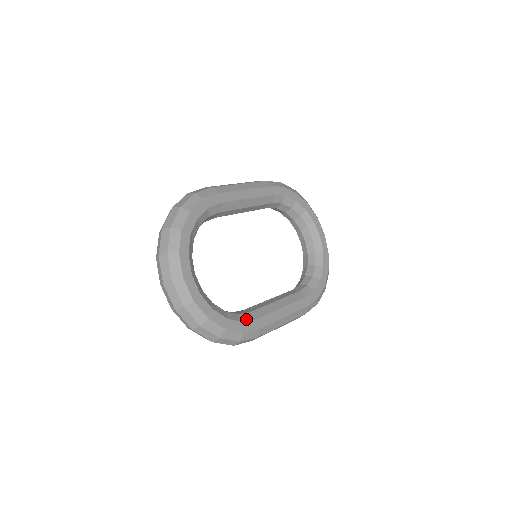
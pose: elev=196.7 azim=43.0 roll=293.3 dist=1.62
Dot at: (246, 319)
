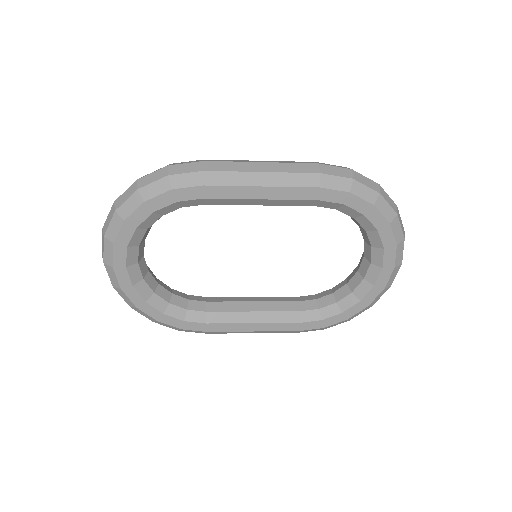
Dot at: (192, 319)
